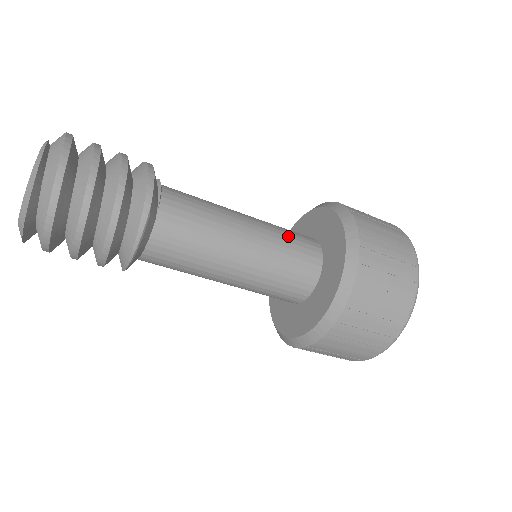
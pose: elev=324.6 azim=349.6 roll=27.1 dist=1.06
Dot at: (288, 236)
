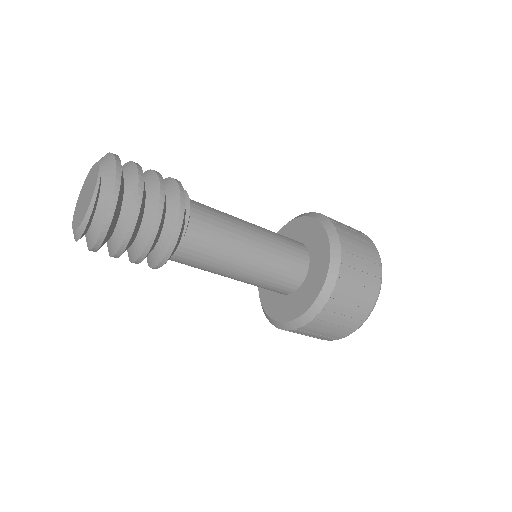
Dot at: (281, 268)
